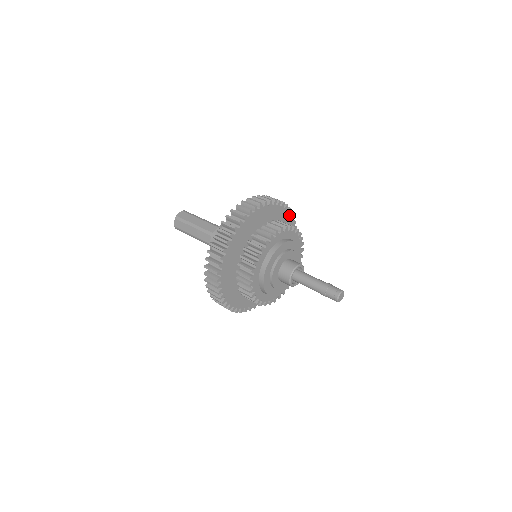
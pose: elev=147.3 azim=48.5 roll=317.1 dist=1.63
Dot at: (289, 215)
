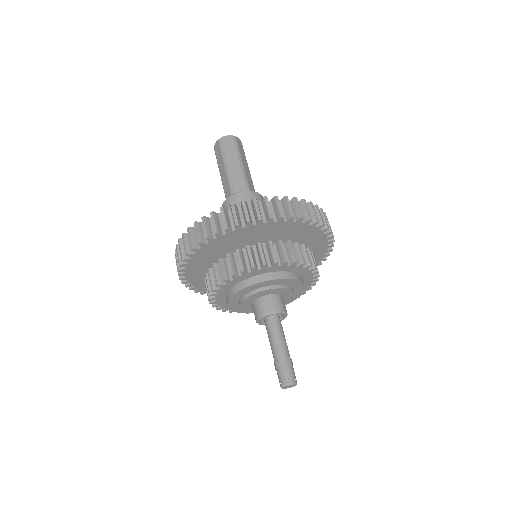
Dot at: (326, 237)
